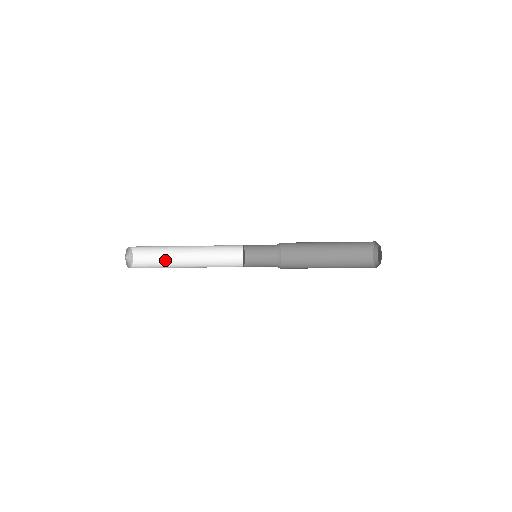
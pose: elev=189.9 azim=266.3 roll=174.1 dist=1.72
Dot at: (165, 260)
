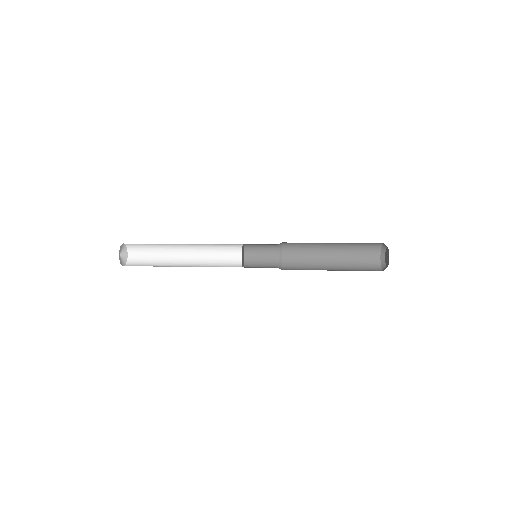
Dot at: (160, 262)
